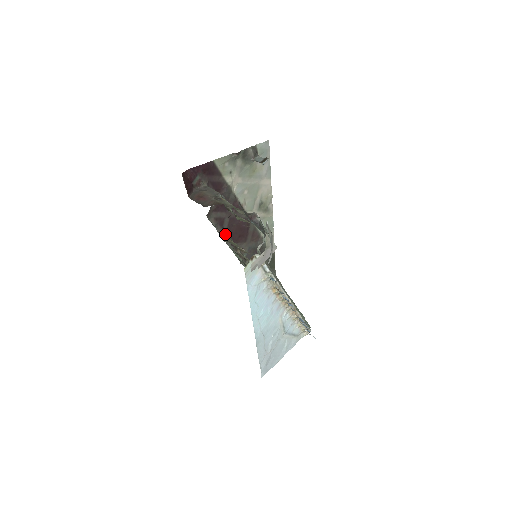
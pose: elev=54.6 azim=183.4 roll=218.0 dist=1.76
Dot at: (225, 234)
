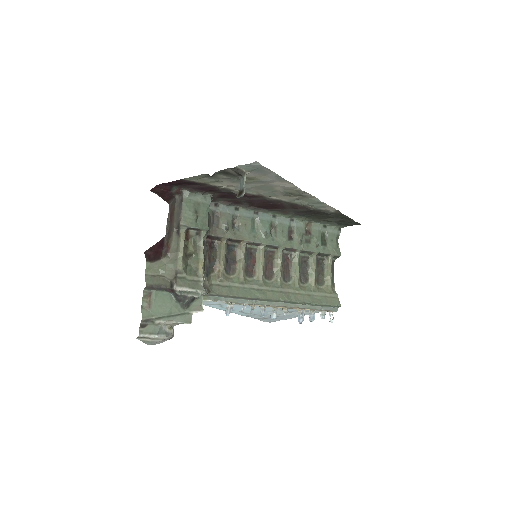
Dot at: (213, 238)
